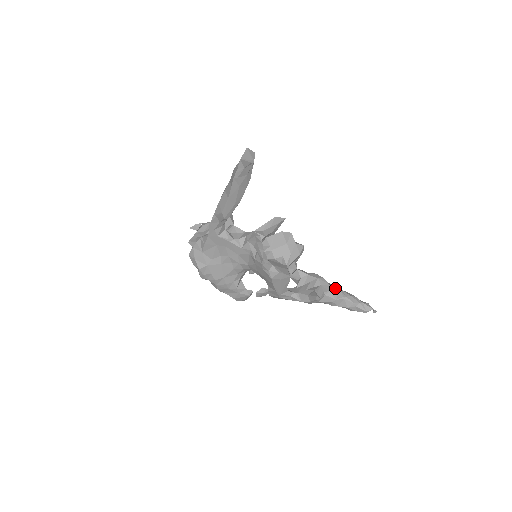
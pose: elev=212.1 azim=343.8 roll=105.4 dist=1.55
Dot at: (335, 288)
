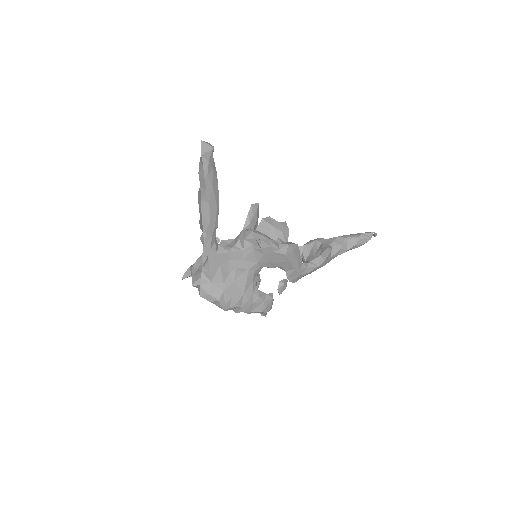
Dot at: (334, 238)
